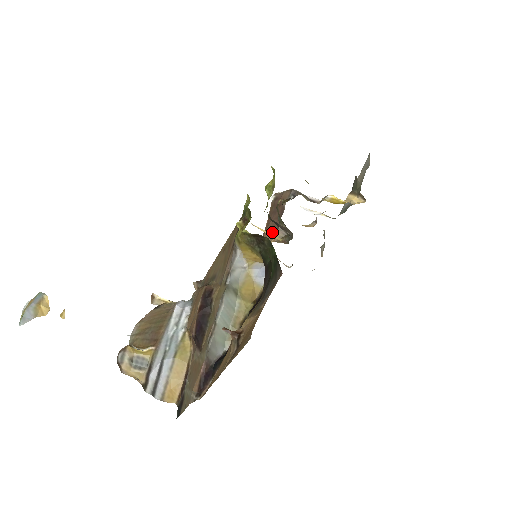
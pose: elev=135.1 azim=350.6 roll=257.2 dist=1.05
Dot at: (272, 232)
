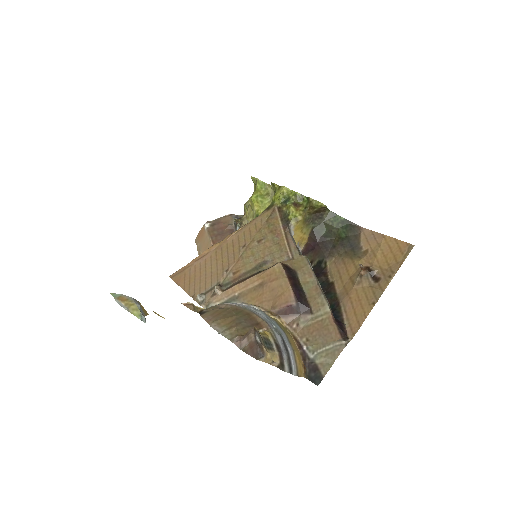
Dot at: occluded
